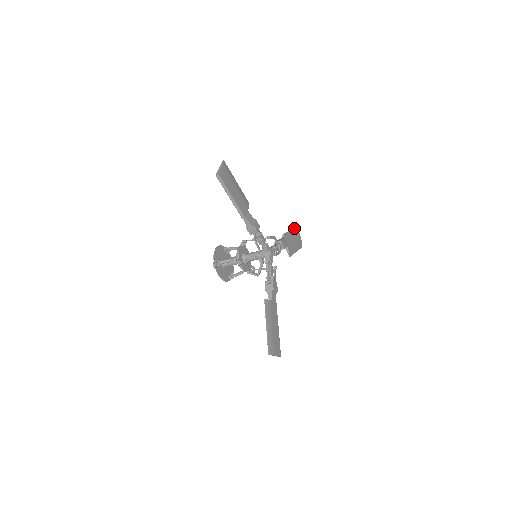
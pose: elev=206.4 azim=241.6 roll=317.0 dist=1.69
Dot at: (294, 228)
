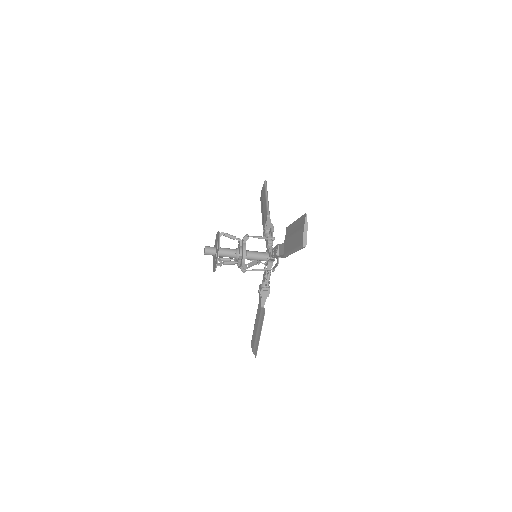
Dot at: occluded
